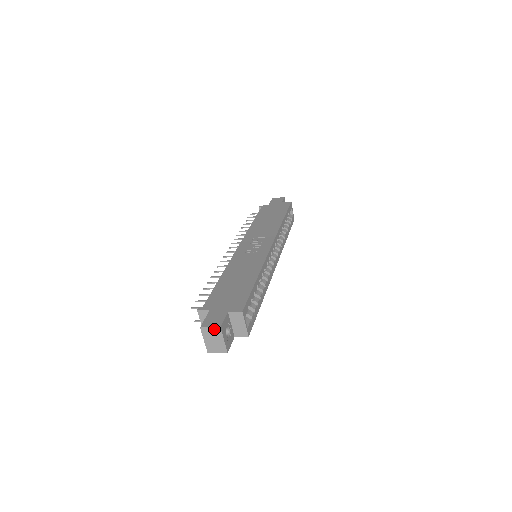
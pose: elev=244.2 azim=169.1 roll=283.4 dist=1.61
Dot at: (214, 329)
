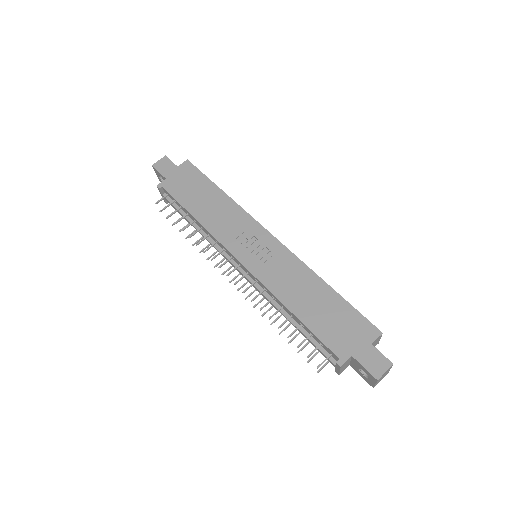
Dot at: occluded
